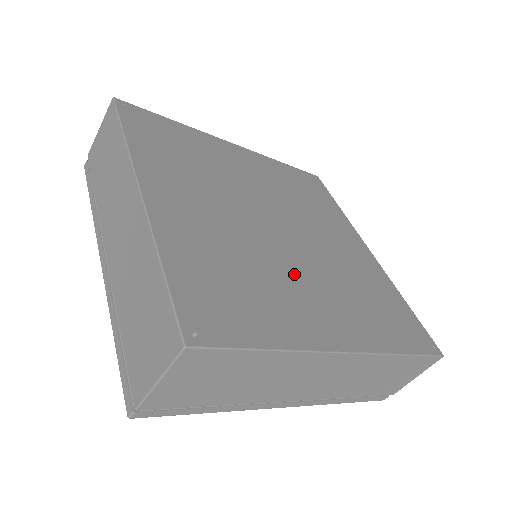
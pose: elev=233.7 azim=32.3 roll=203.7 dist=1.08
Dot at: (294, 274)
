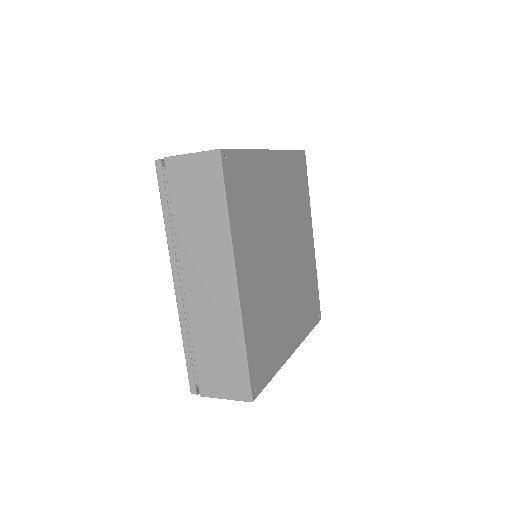
Dot at: (285, 303)
